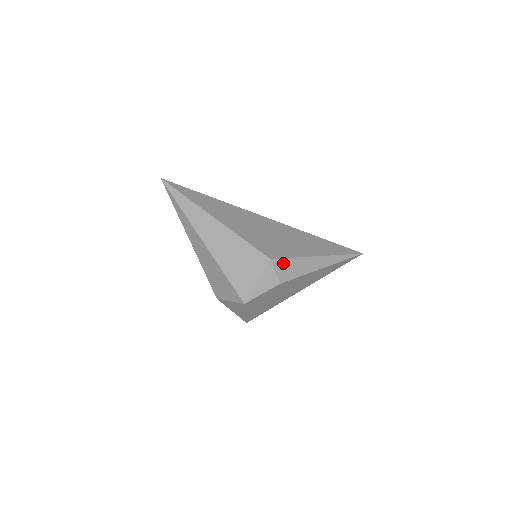
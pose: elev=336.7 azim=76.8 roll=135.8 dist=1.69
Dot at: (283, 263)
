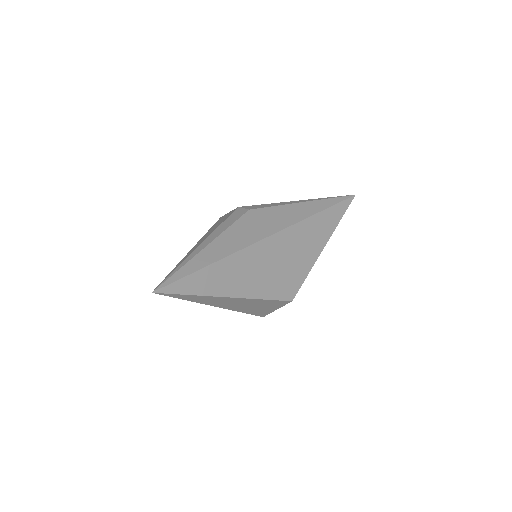
Dot at: (299, 288)
